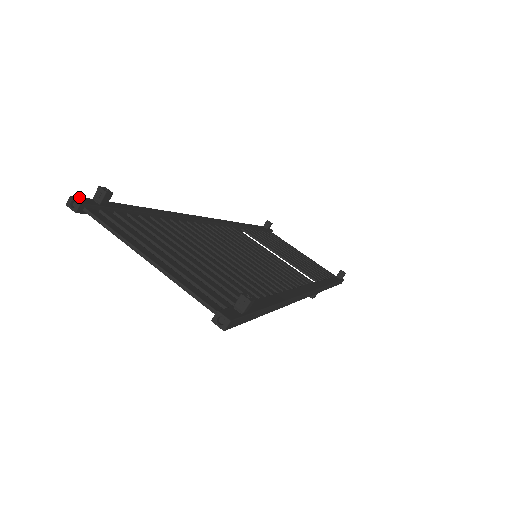
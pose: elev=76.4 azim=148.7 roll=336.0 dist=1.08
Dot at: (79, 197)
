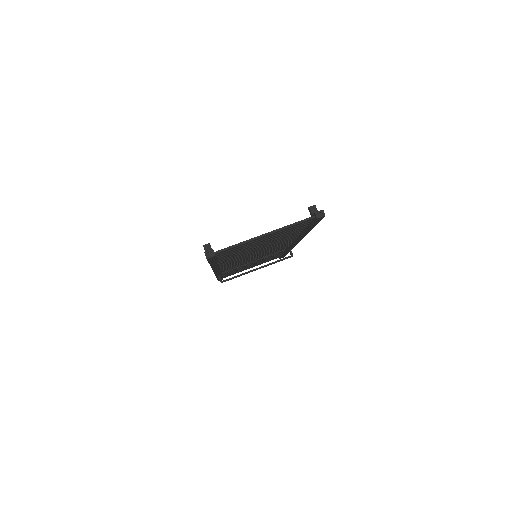
Dot at: (205, 253)
